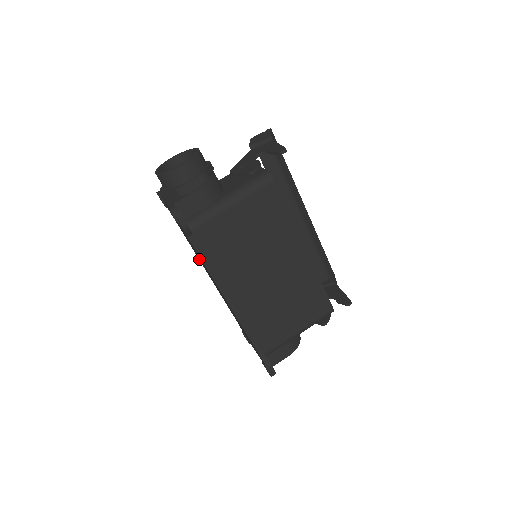
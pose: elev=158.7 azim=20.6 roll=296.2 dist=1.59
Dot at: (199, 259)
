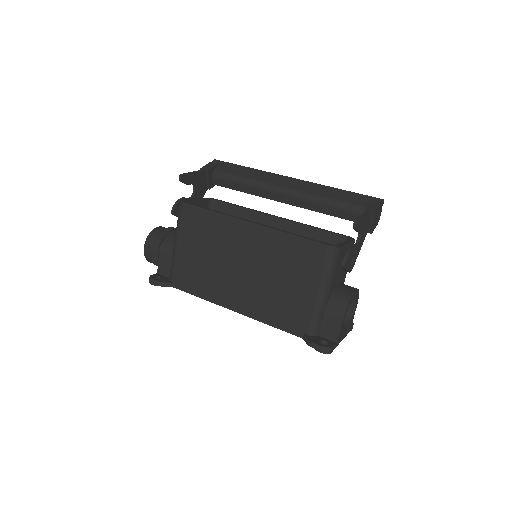
Dot at: occluded
